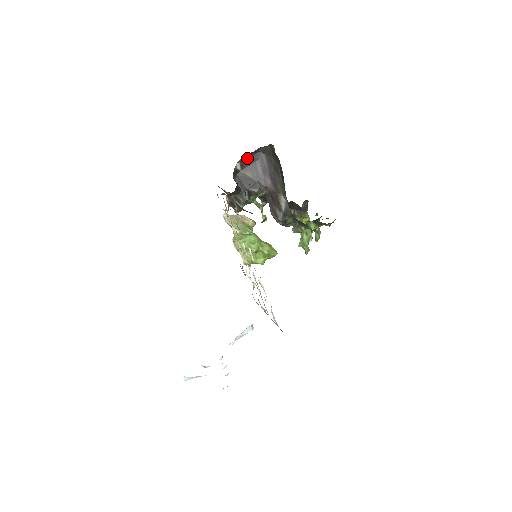
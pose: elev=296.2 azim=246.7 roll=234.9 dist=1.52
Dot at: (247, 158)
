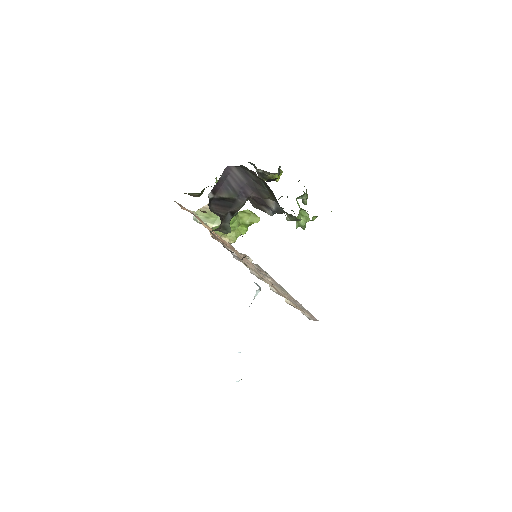
Dot at: (217, 182)
